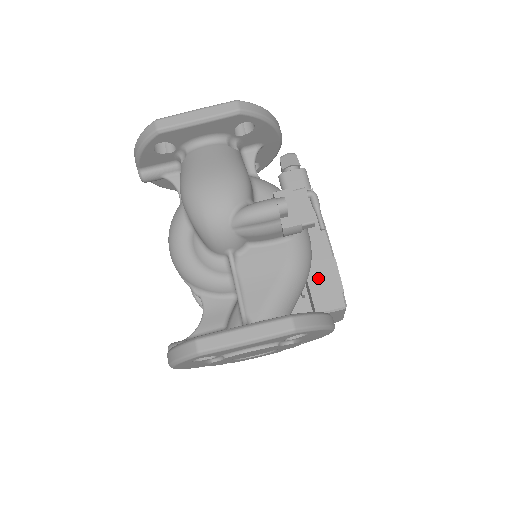
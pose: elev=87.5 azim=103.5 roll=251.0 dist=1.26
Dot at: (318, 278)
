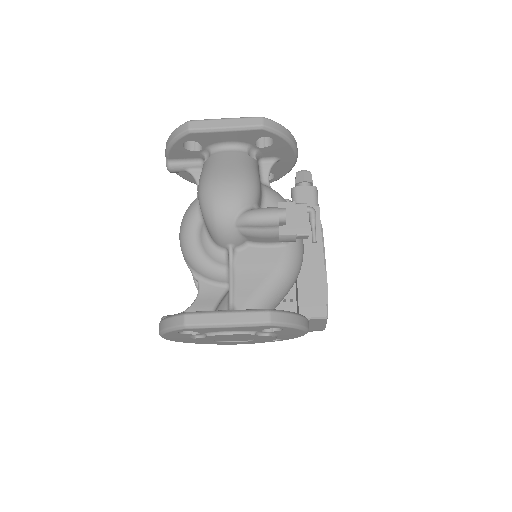
Dot at: (308, 287)
